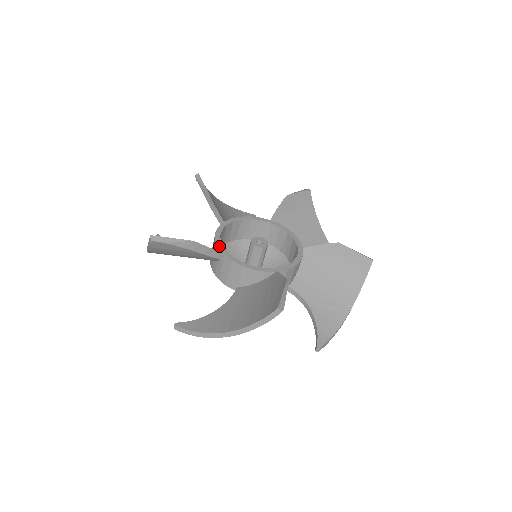
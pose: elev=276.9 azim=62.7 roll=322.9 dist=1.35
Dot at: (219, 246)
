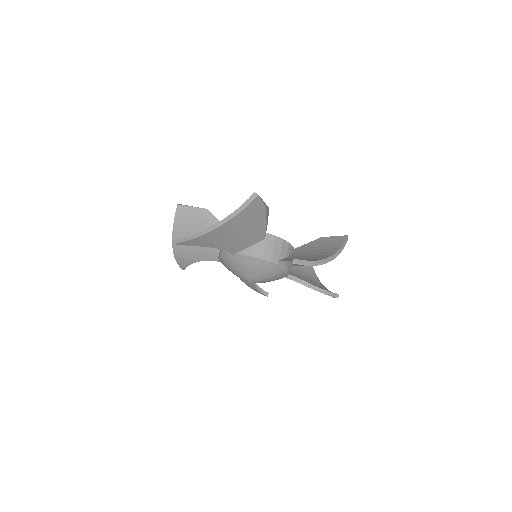
Dot at: occluded
